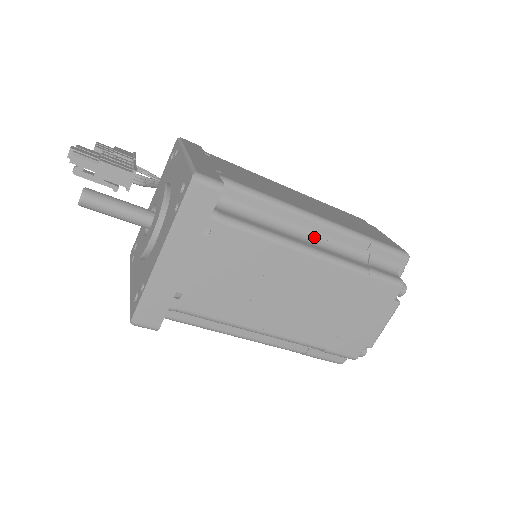
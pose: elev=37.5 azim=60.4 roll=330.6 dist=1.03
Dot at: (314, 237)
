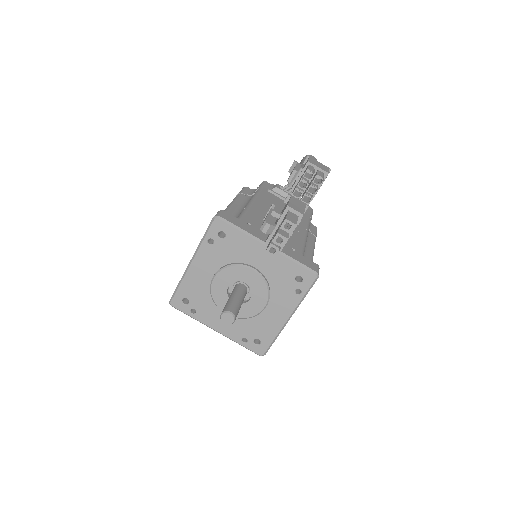
Dot at: occluded
